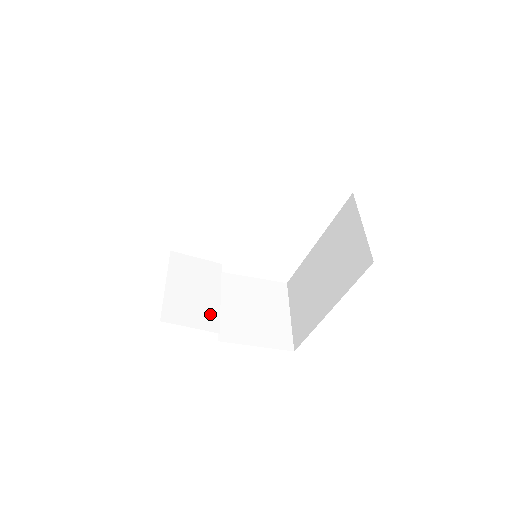
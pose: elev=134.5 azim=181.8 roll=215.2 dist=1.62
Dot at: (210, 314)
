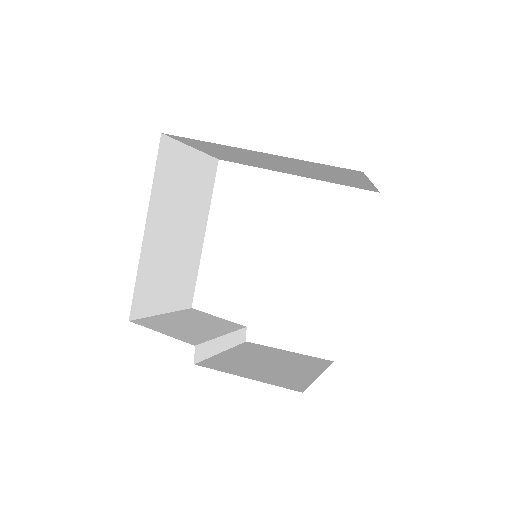
Dot at: (196, 336)
